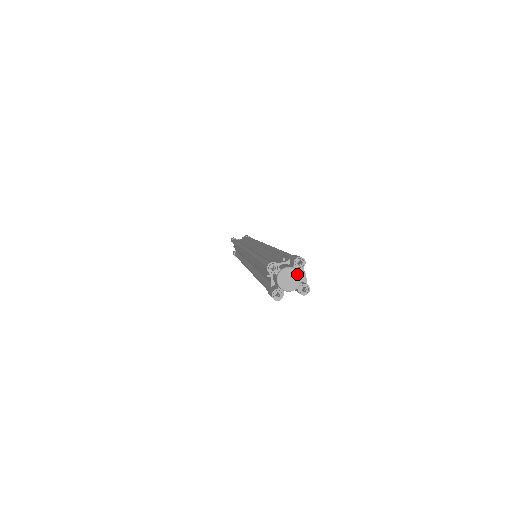
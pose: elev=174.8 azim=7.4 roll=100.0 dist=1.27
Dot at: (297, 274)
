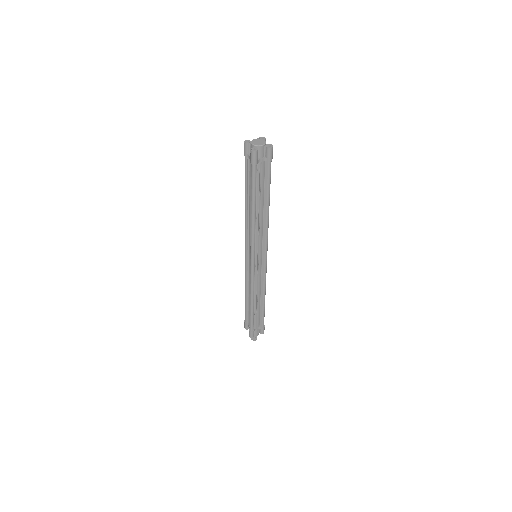
Dot at: (262, 140)
